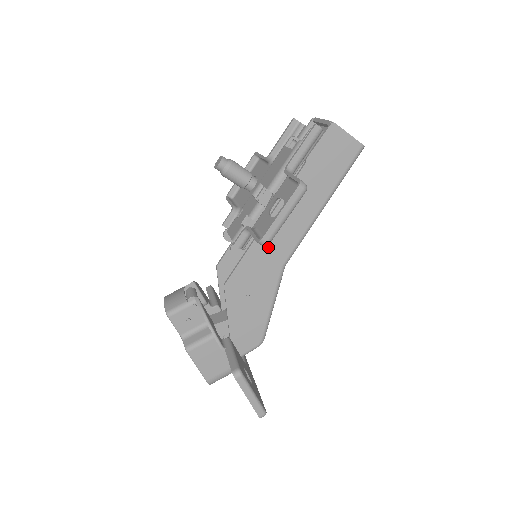
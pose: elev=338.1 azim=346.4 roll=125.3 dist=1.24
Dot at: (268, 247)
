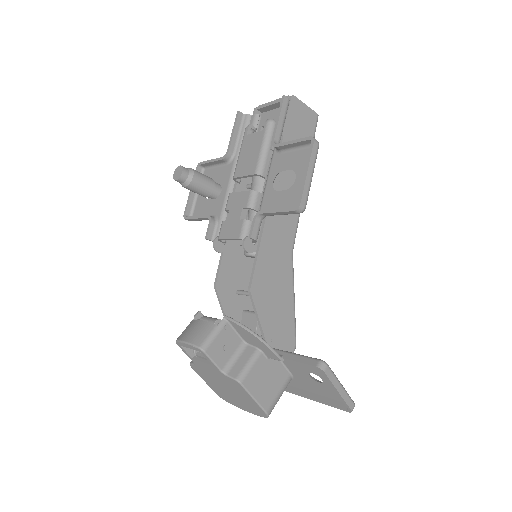
Dot at: (276, 234)
